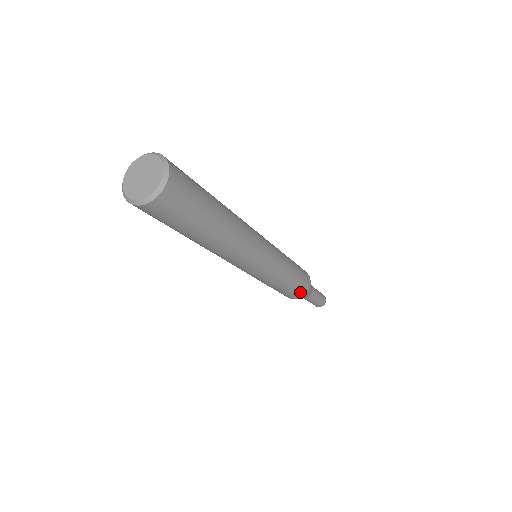
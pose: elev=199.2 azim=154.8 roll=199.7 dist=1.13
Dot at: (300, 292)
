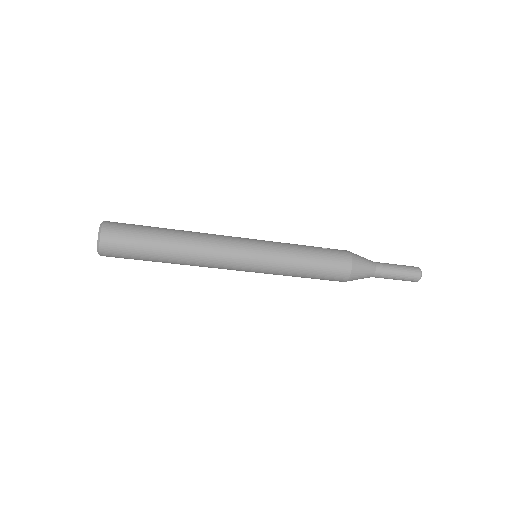
Dot at: (337, 275)
